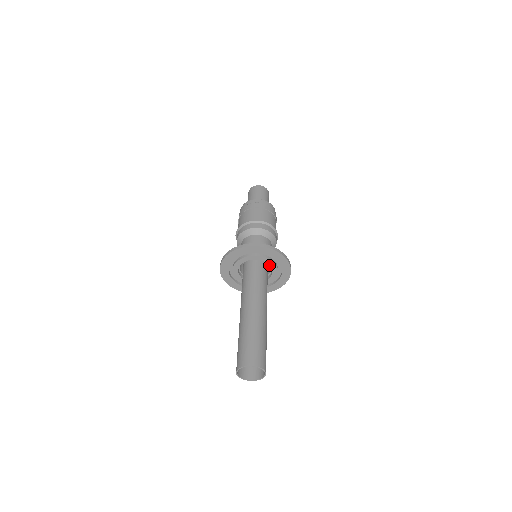
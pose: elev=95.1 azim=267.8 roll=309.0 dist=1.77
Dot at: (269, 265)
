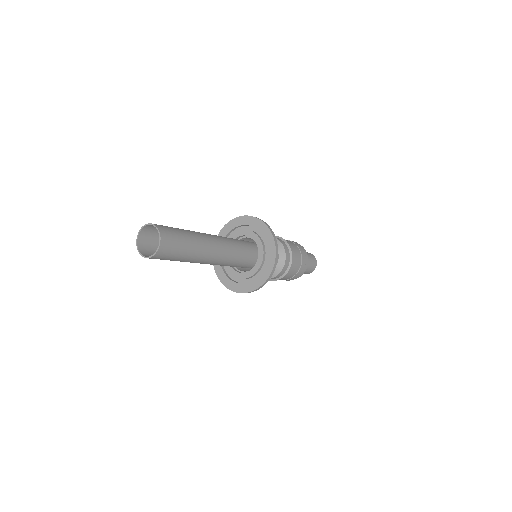
Dot at: occluded
